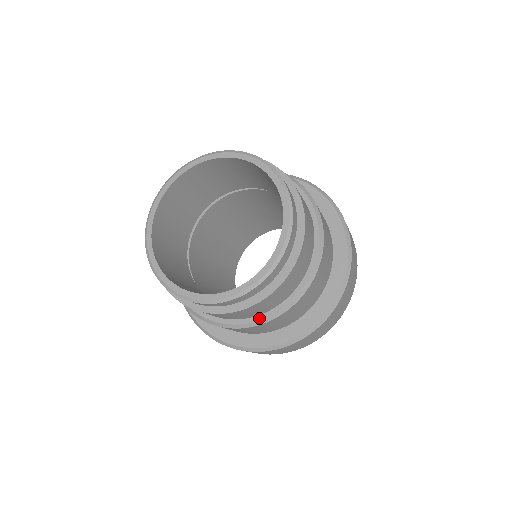
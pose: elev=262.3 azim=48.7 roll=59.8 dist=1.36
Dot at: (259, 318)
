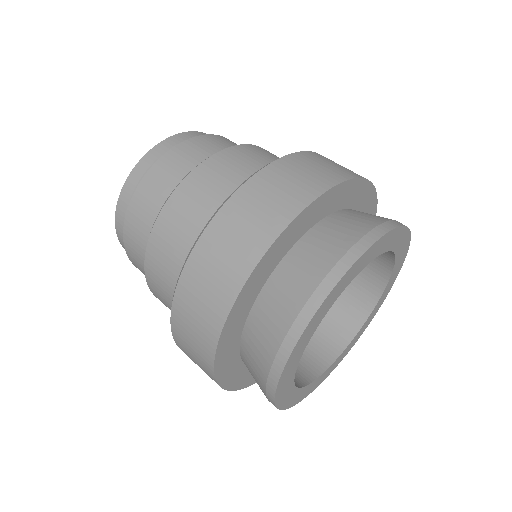
Dot at: occluded
